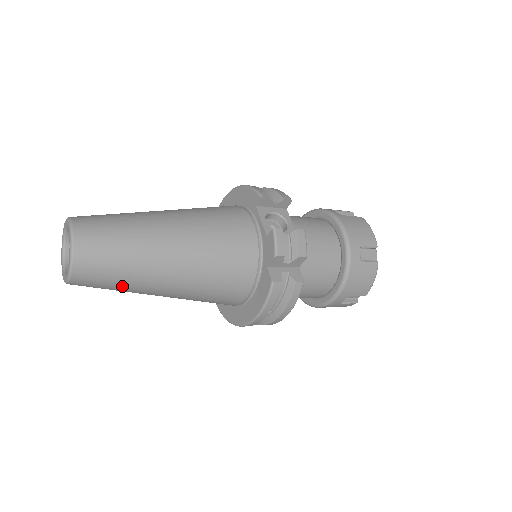
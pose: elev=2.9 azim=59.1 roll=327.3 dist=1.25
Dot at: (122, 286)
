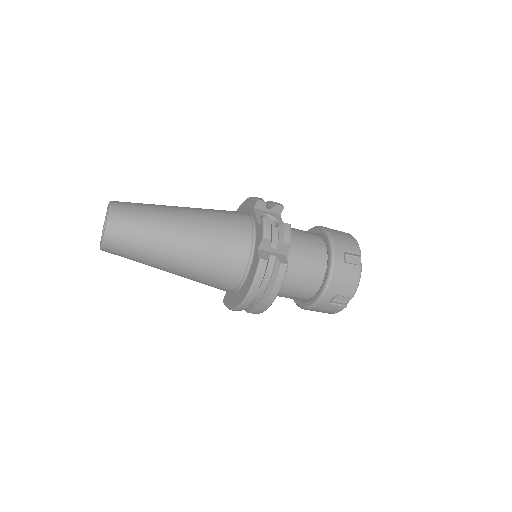
Dot at: (142, 254)
